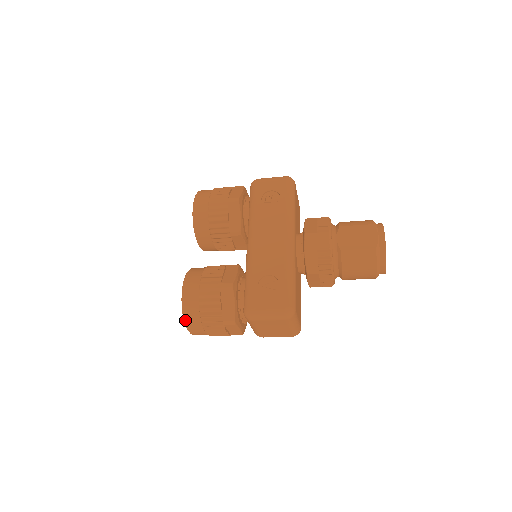
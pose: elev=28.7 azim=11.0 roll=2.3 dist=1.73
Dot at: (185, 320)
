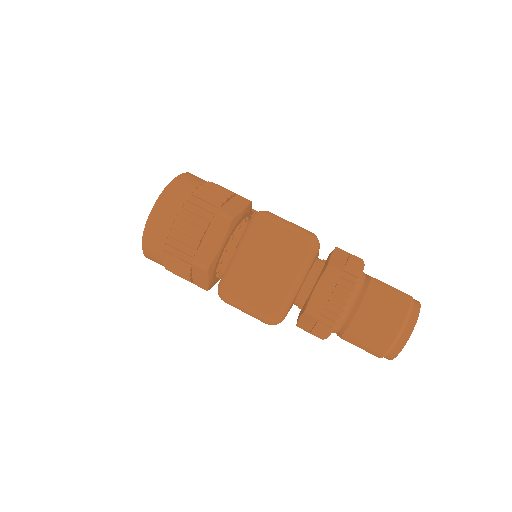
Dot at: (170, 184)
